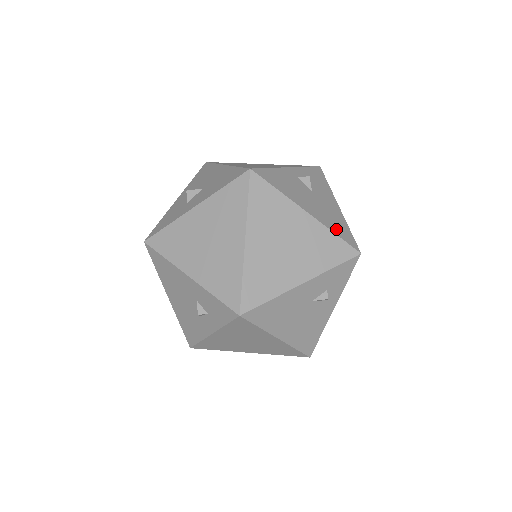
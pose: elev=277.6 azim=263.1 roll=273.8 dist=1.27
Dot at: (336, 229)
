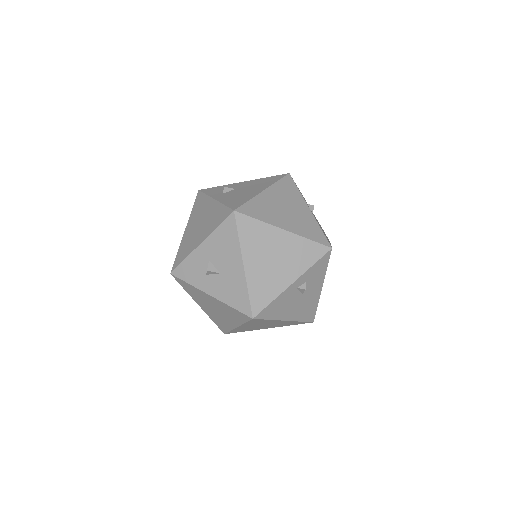
Dot at: (304, 317)
